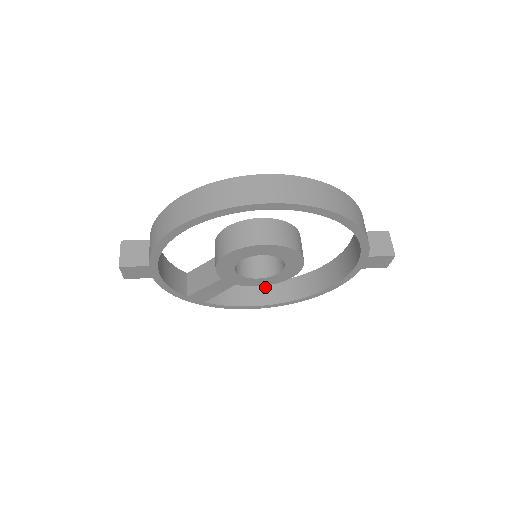
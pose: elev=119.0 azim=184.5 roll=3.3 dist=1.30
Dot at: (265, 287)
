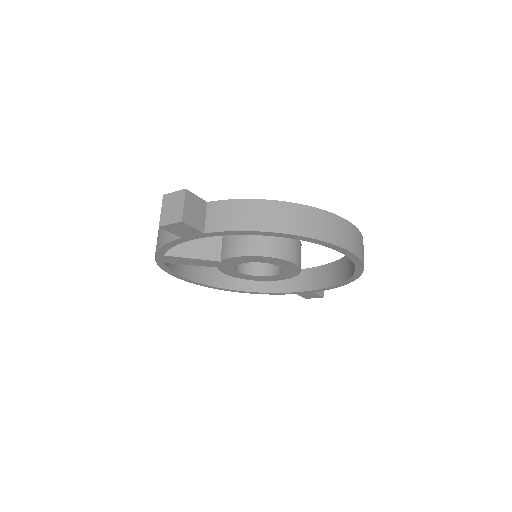
Dot at: occluded
